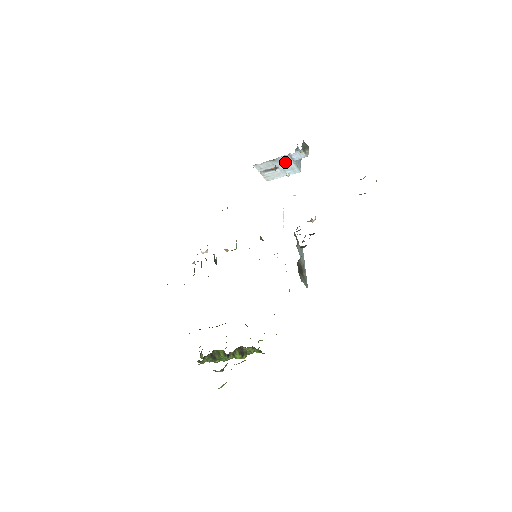
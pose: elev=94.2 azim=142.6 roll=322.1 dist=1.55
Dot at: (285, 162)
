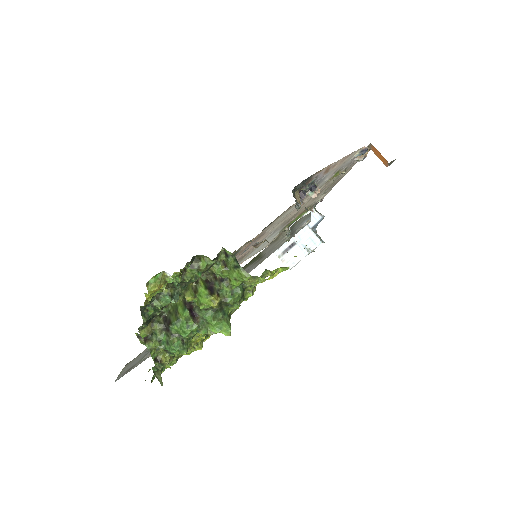
Dot at: (301, 231)
